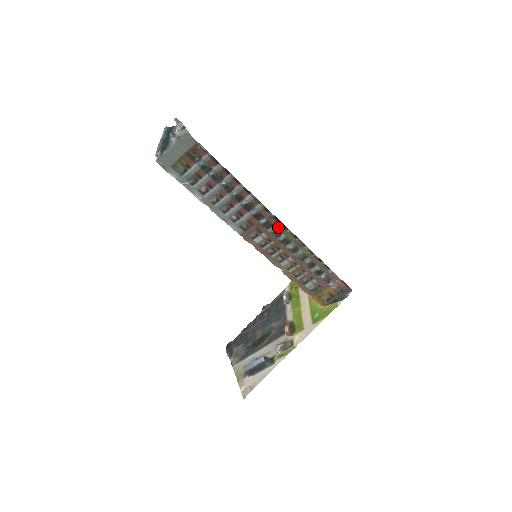
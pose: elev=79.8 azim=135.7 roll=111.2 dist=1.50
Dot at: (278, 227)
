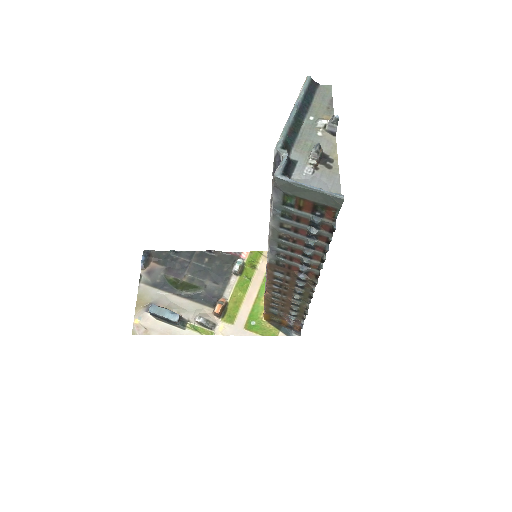
Dot at: (307, 285)
